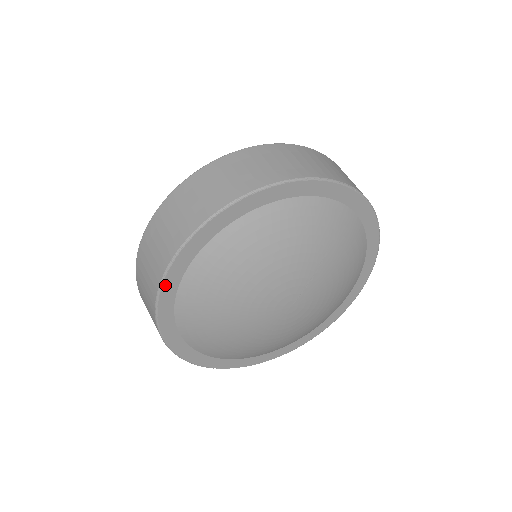
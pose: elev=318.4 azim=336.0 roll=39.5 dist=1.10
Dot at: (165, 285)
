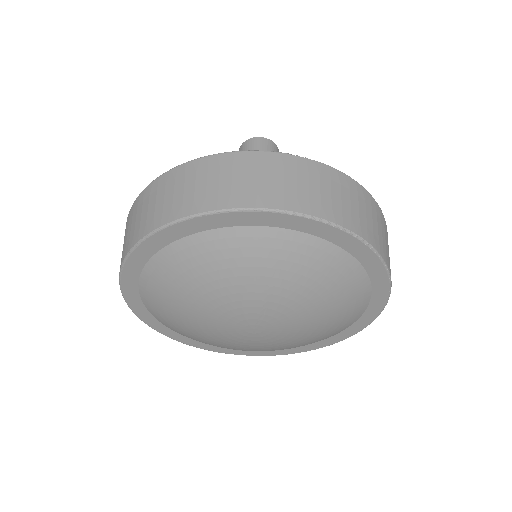
Dot at: (129, 301)
